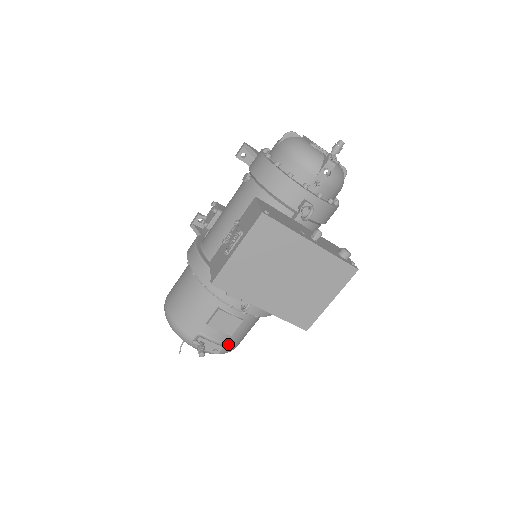
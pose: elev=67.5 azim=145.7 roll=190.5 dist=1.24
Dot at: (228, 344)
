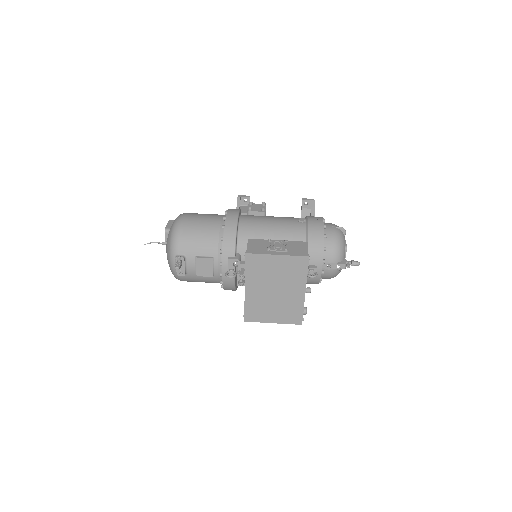
Dot at: (187, 277)
